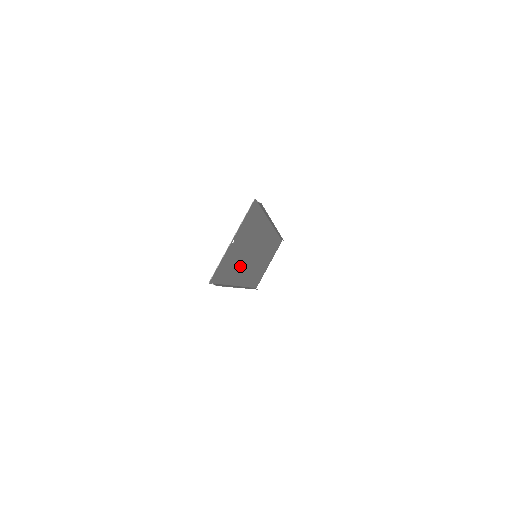
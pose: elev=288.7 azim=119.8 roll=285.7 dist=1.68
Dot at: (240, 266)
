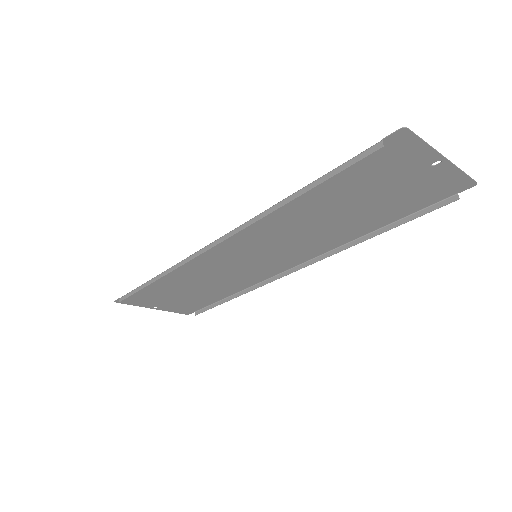
Dot at: (295, 218)
